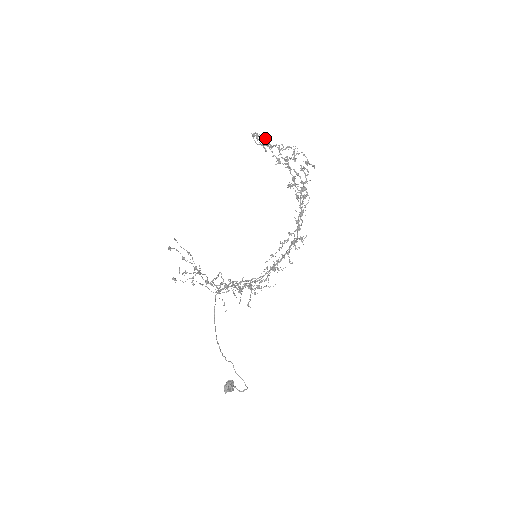
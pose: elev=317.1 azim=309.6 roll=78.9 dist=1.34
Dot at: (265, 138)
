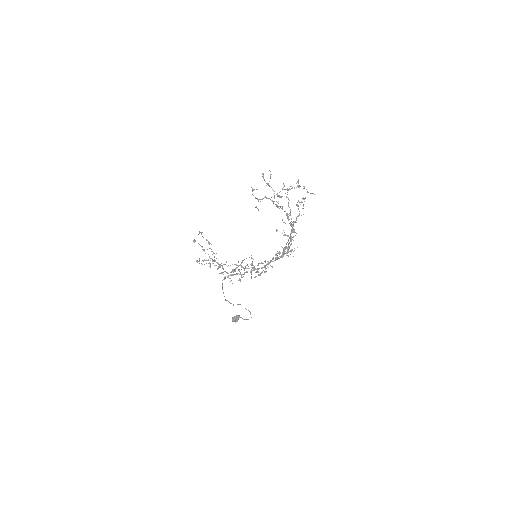
Dot at: (270, 177)
